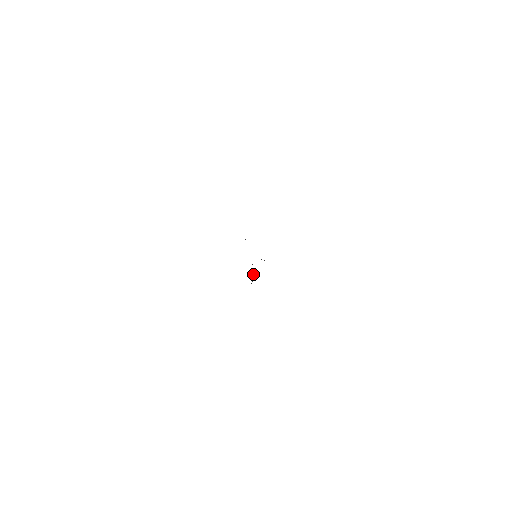
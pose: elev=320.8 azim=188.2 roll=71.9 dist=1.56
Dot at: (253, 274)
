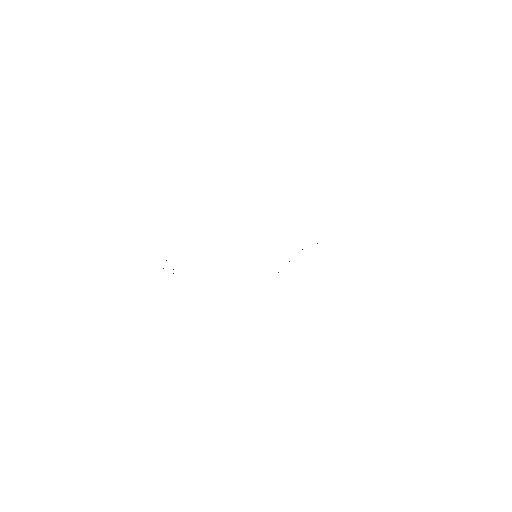
Dot at: occluded
